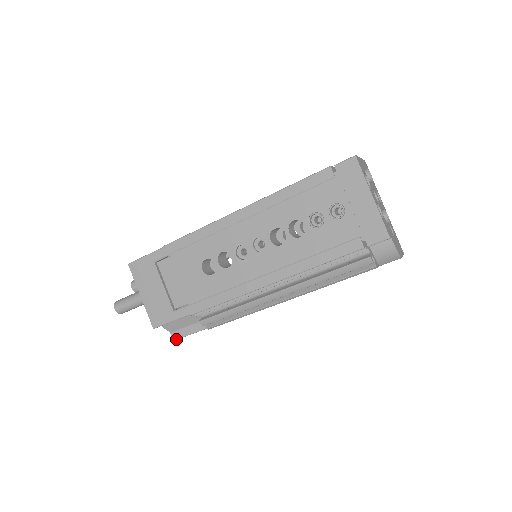
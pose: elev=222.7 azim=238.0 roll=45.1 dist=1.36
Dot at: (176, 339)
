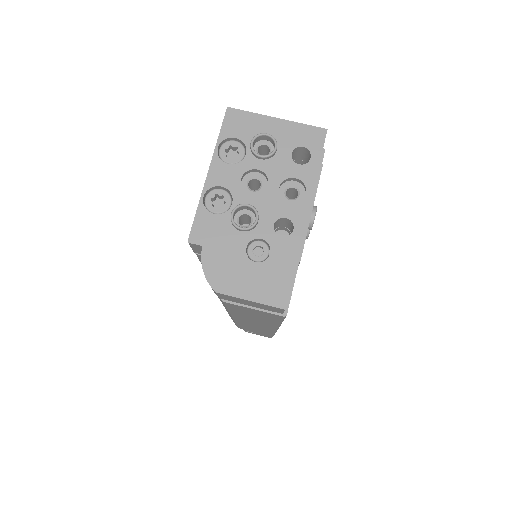
Dot at: occluded
